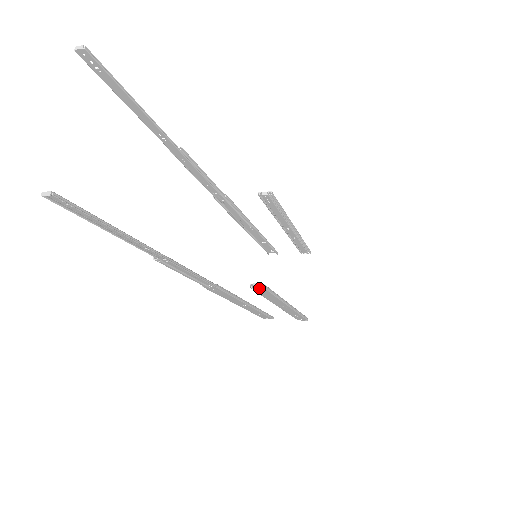
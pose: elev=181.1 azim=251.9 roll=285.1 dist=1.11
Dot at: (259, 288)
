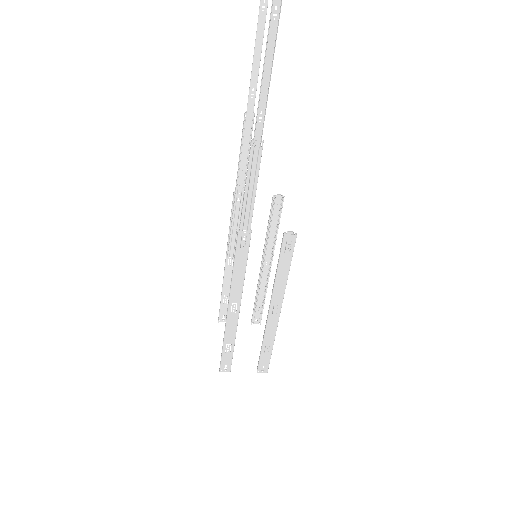
Dot at: (292, 236)
